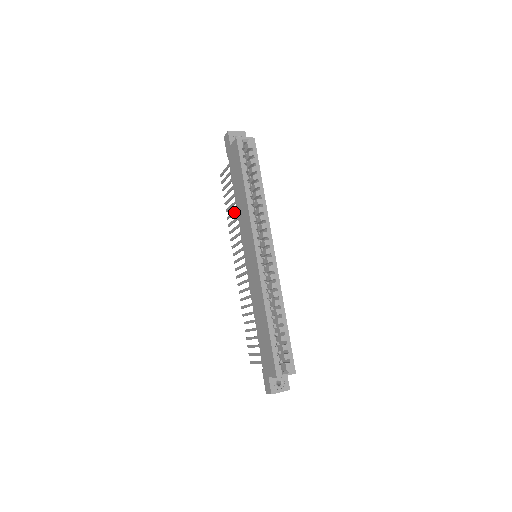
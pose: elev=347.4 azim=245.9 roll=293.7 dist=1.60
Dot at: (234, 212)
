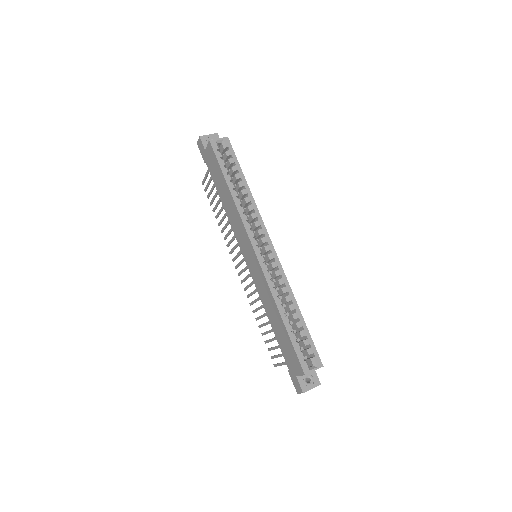
Dot at: (224, 217)
